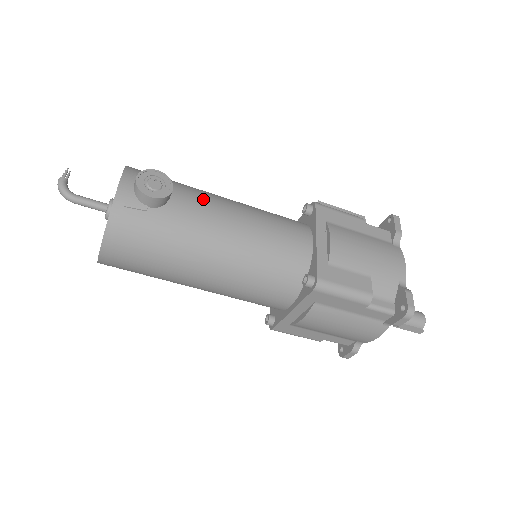
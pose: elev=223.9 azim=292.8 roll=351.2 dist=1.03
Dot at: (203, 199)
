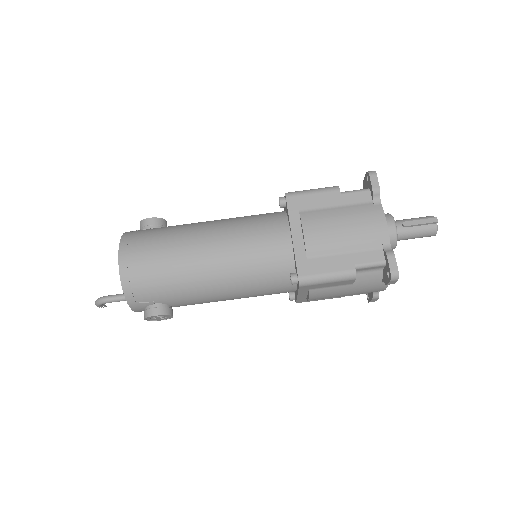
Dot at: occluded
